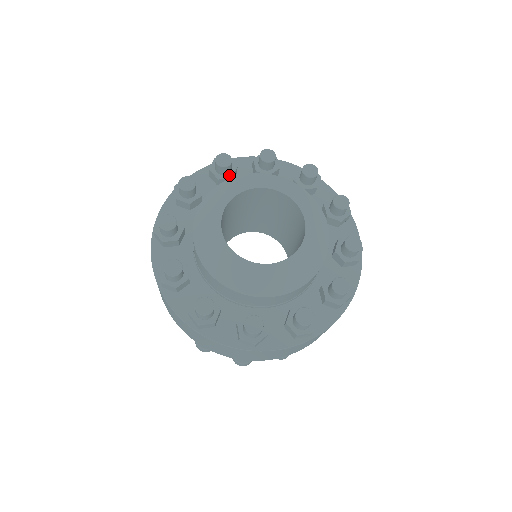
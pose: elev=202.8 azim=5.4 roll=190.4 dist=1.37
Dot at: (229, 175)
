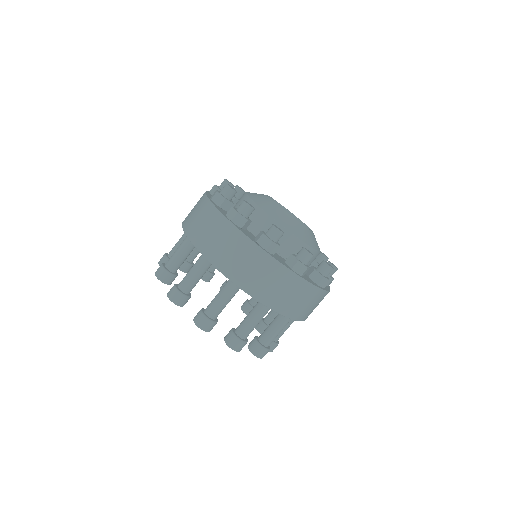
Dot at: occluded
